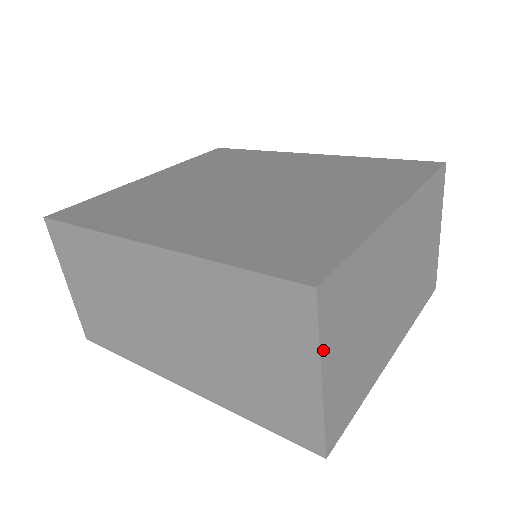
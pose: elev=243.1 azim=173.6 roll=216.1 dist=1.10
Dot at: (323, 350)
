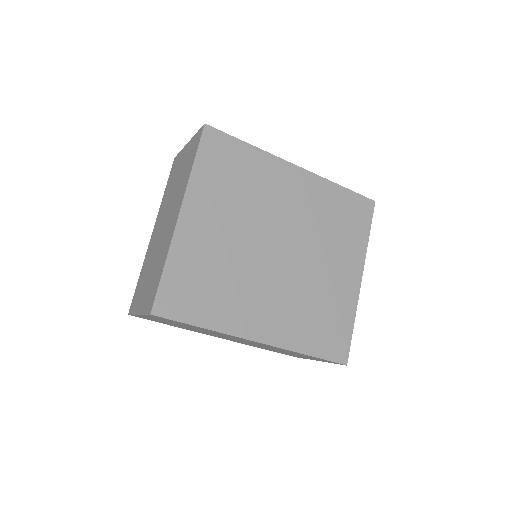
Dot at: occluded
